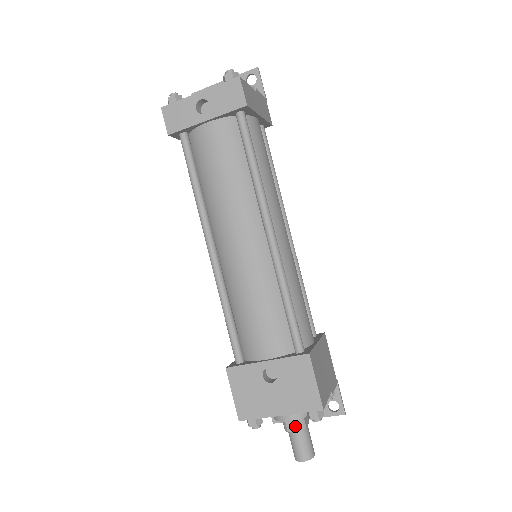
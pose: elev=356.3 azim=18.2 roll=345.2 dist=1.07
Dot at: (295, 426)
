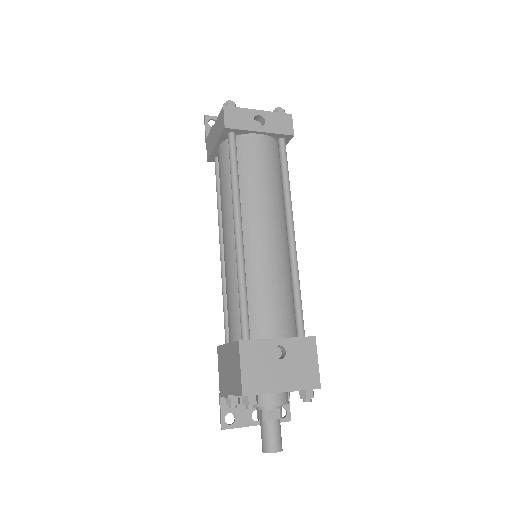
Dot at: (275, 414)
